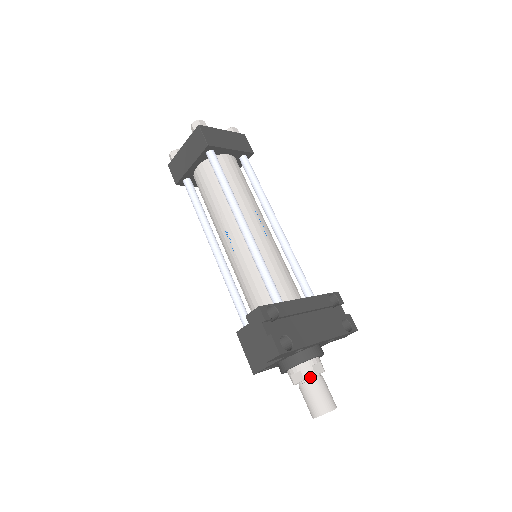
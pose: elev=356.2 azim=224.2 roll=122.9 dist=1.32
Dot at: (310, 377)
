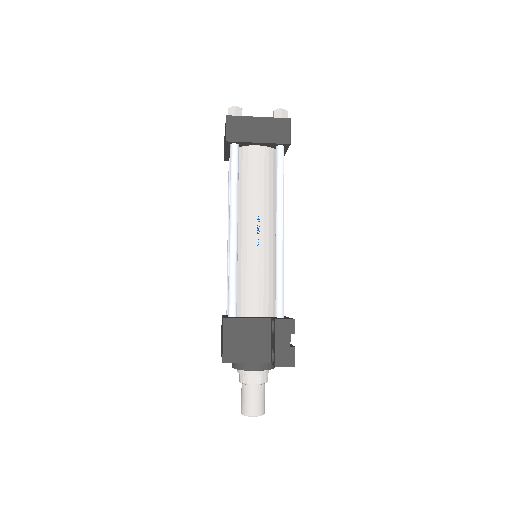
Dot at: (263, 382)
